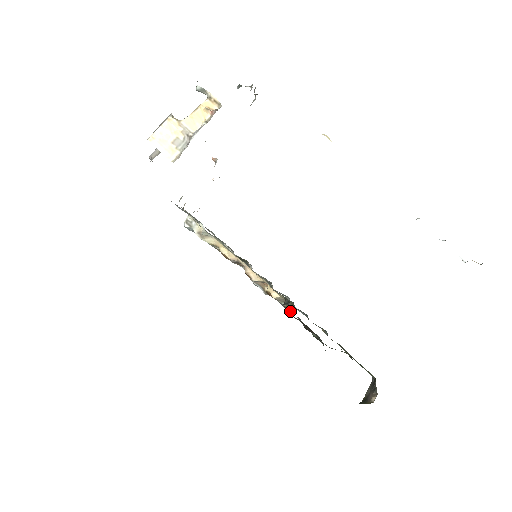
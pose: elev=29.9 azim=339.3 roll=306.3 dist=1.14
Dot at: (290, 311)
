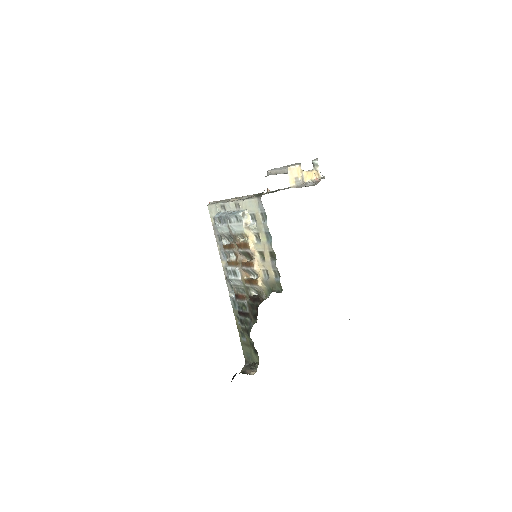
Dot at: (261, 298)
